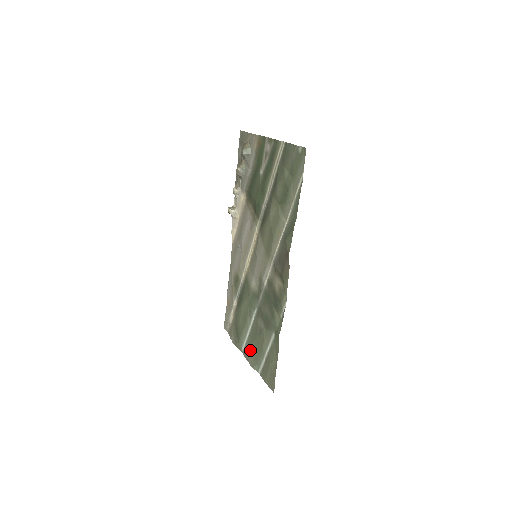
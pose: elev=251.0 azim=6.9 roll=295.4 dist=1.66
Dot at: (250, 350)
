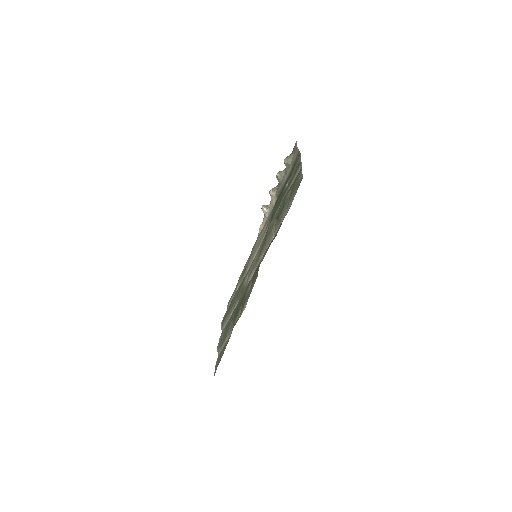
Dot at: (223, 333)
